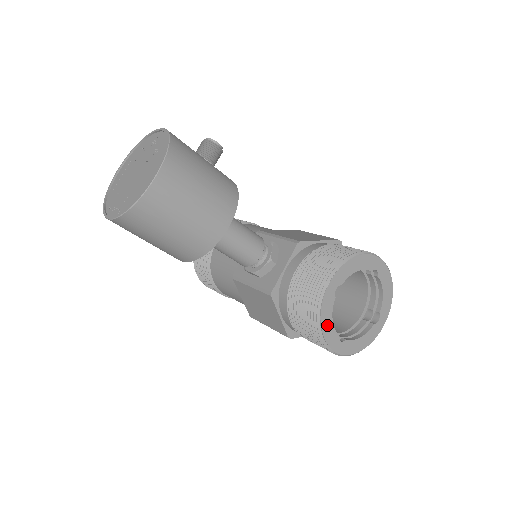
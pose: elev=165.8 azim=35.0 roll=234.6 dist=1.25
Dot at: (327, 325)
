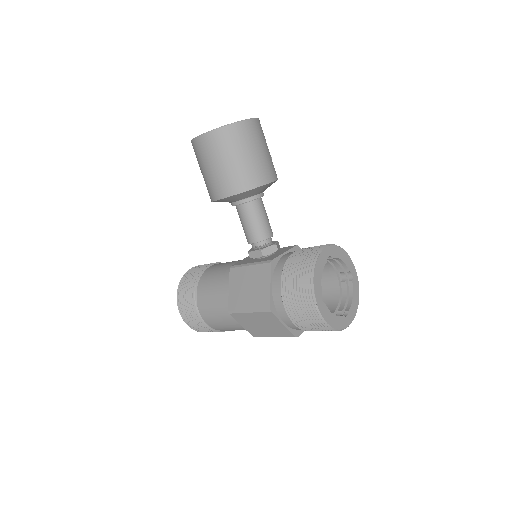
Dot at: (318, 276)
